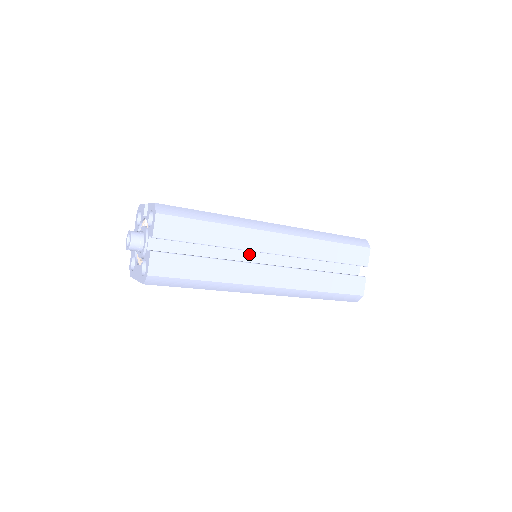
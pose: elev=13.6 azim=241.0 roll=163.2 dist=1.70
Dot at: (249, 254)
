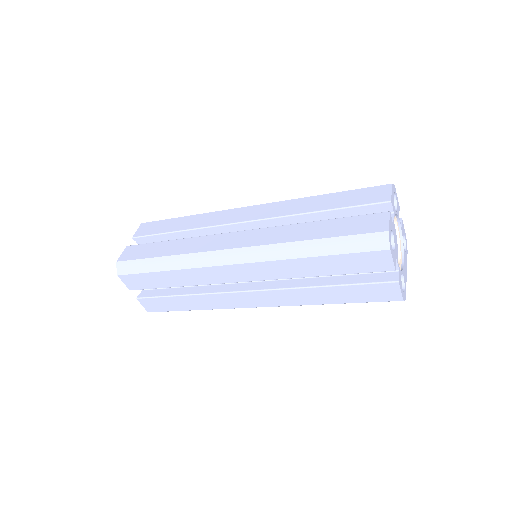
Dot at: occluded
